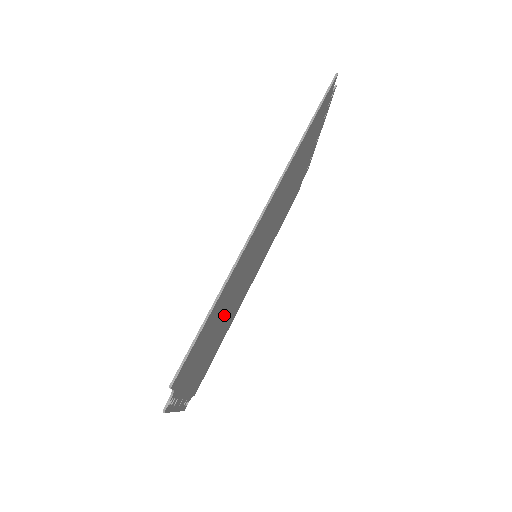
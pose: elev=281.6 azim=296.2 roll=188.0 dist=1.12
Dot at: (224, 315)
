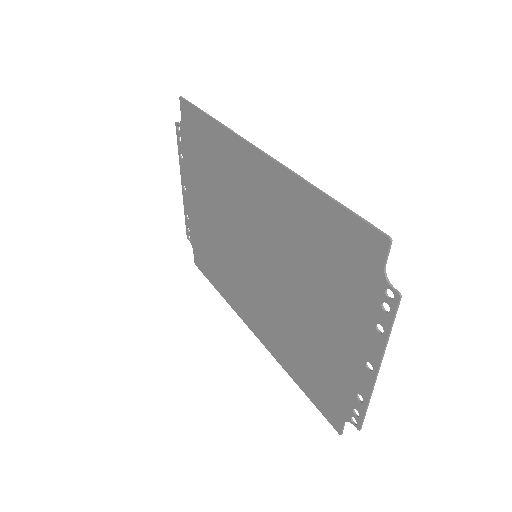
Dot at: (301, 286)
